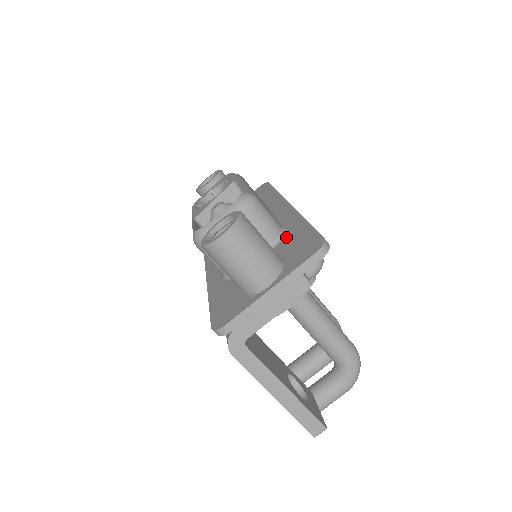
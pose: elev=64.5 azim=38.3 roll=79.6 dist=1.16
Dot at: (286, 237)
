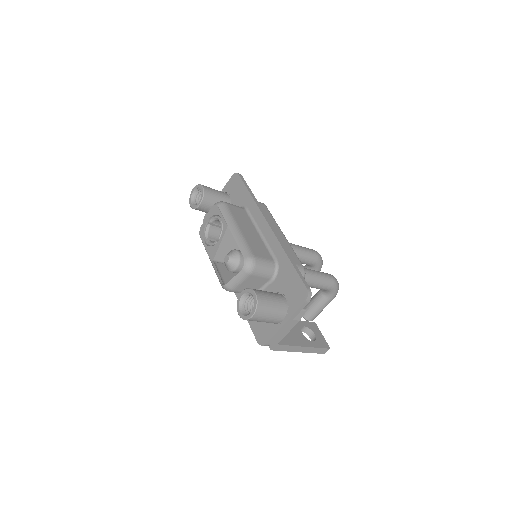
Dot at: (280, 272)
